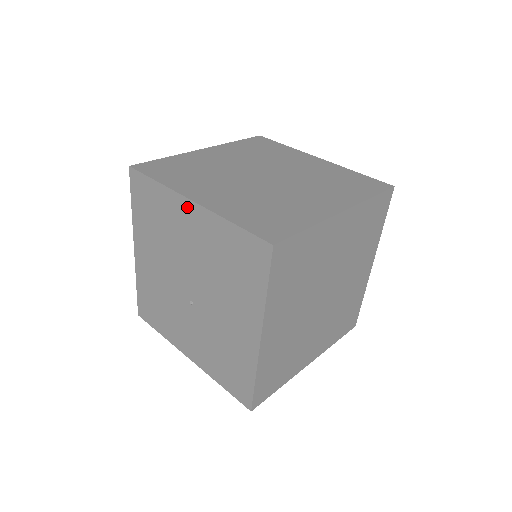
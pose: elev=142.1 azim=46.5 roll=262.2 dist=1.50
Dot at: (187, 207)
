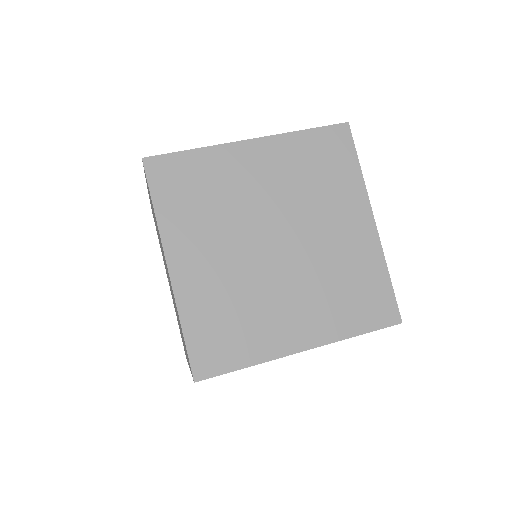
Dot at: occluded
